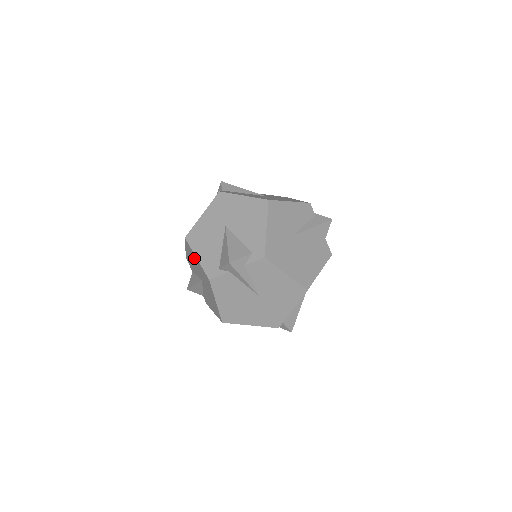
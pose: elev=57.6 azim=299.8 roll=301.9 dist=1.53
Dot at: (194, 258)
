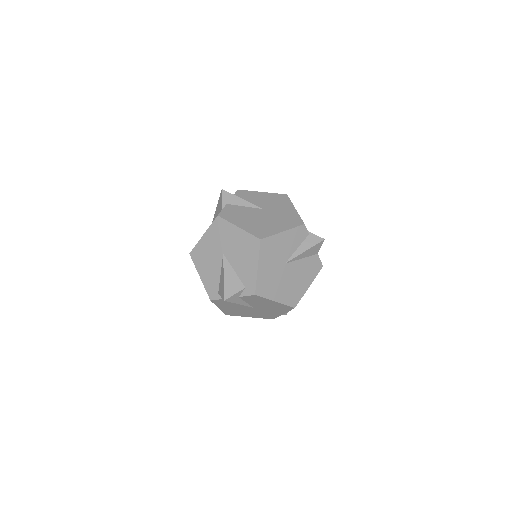
Dot at: occluded
